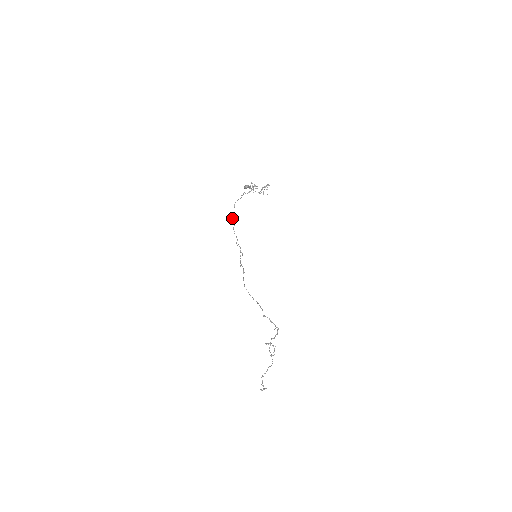
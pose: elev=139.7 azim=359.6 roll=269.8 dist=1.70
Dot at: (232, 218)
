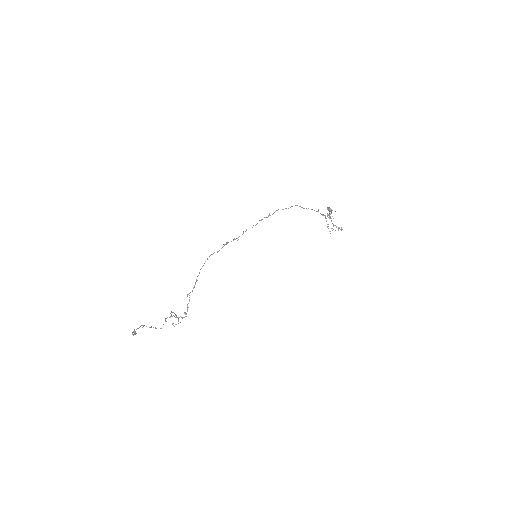
Dot at: (275, 211)
